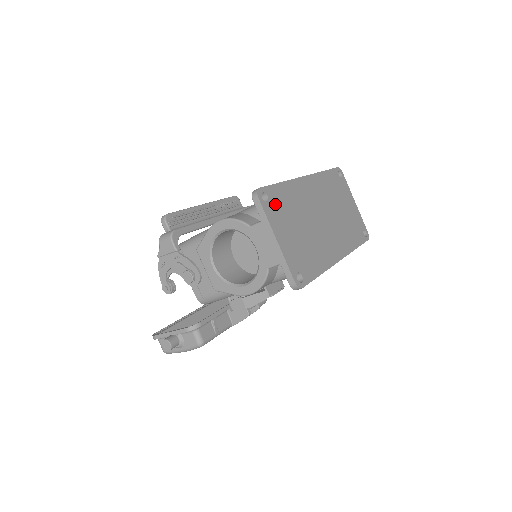
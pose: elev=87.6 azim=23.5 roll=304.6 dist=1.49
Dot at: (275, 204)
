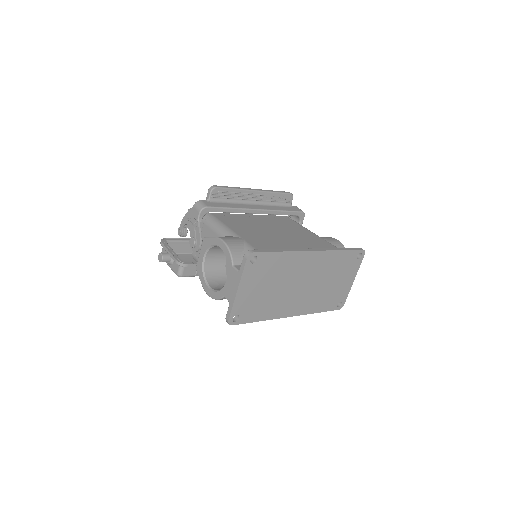
Dot at: (260, 266)
